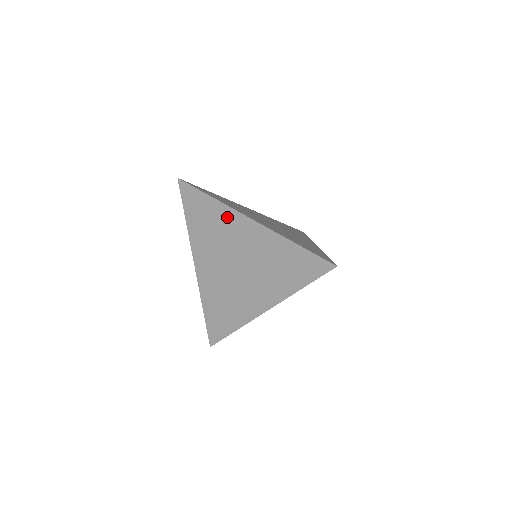
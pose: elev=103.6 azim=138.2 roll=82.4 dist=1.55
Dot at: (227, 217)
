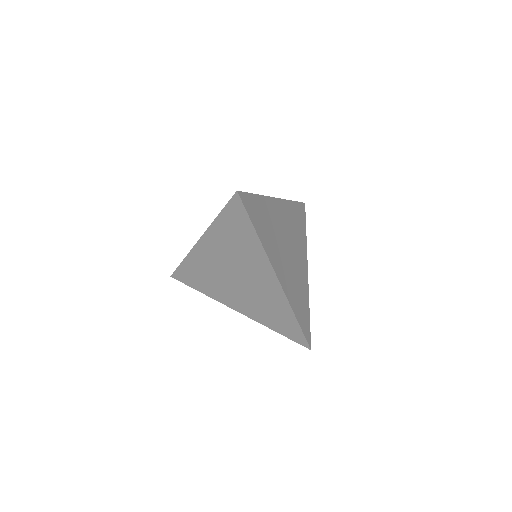
Dot at: (258, 257)
